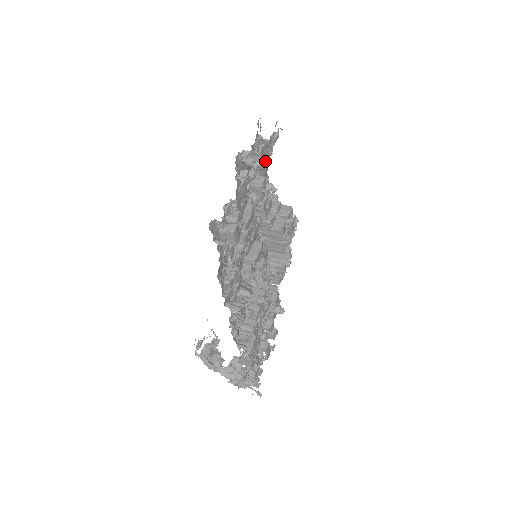
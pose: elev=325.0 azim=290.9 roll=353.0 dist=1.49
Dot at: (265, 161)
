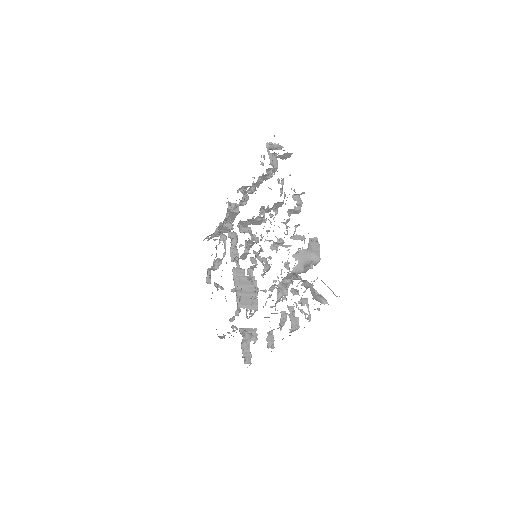
Dot at: occluded
